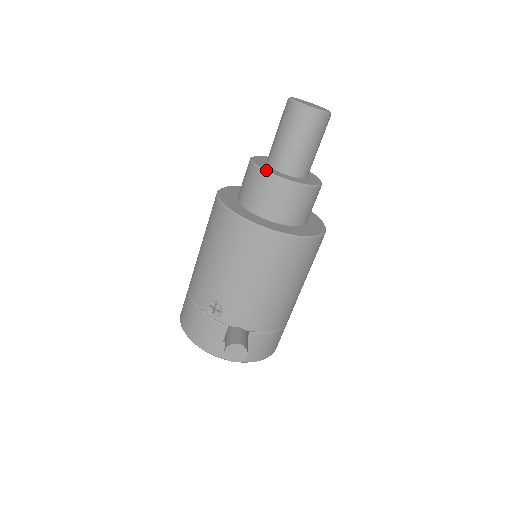
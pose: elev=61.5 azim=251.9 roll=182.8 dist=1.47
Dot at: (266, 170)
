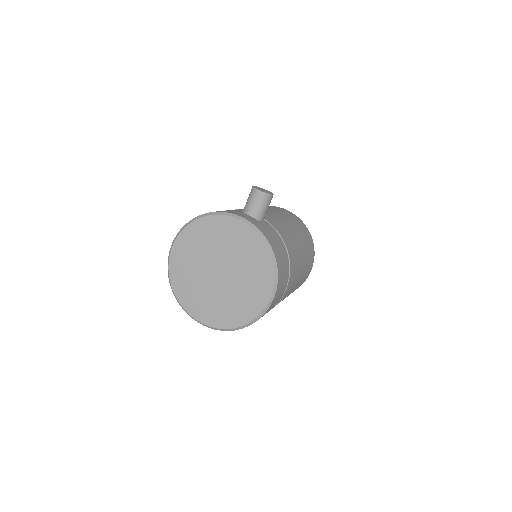
Dot at: occluded
